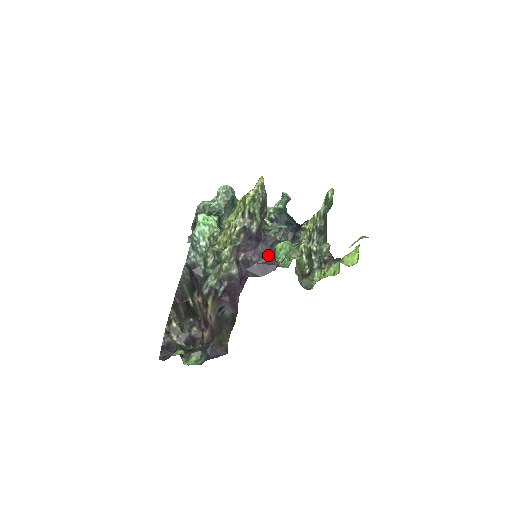
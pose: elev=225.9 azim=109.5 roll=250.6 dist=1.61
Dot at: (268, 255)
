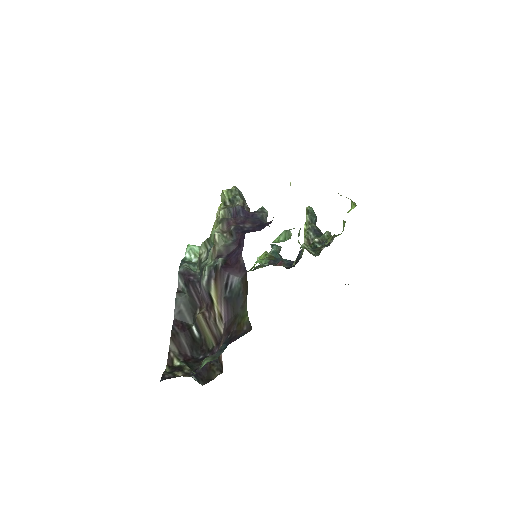
Dot at: (261, 222)
